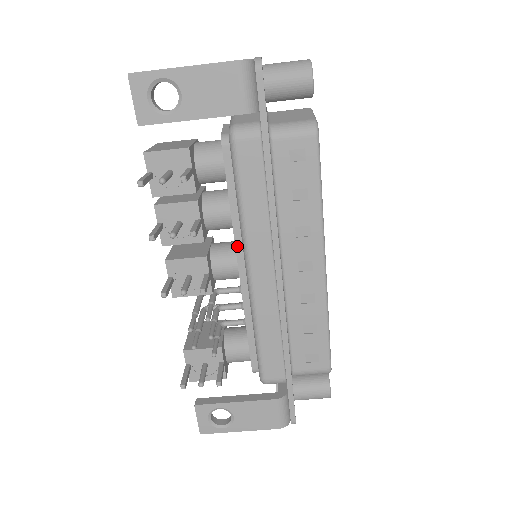
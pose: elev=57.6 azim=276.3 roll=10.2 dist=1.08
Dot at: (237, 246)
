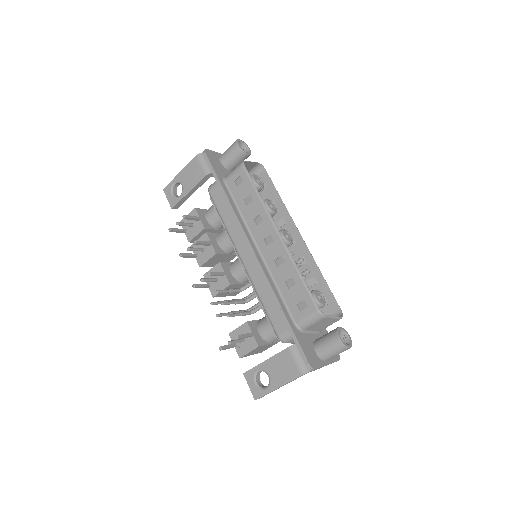
Dot at: (235, 250)
